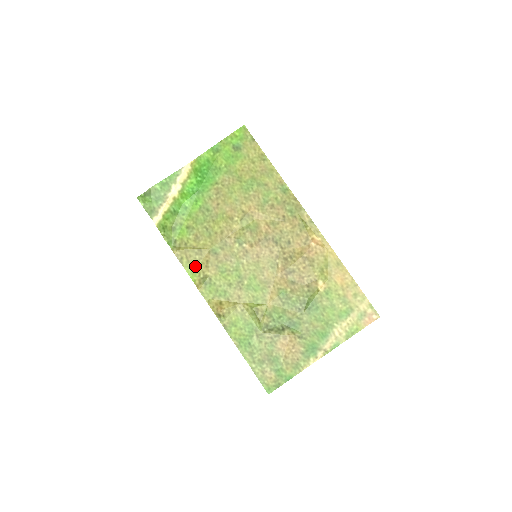
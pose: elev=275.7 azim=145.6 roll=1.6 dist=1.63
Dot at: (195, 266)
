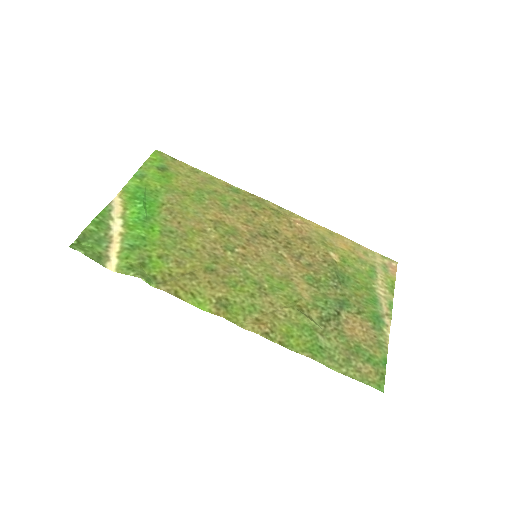
Dot at: (198, 294)
